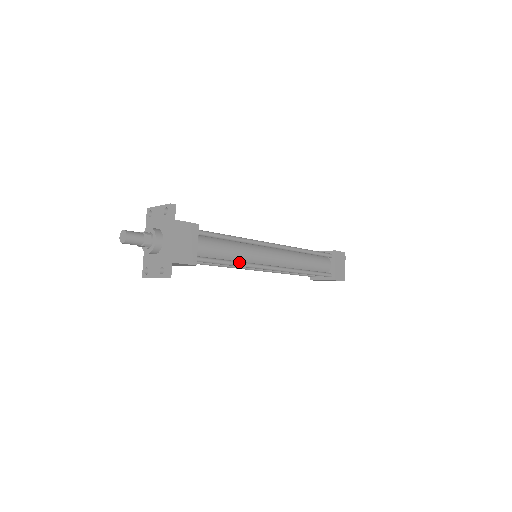
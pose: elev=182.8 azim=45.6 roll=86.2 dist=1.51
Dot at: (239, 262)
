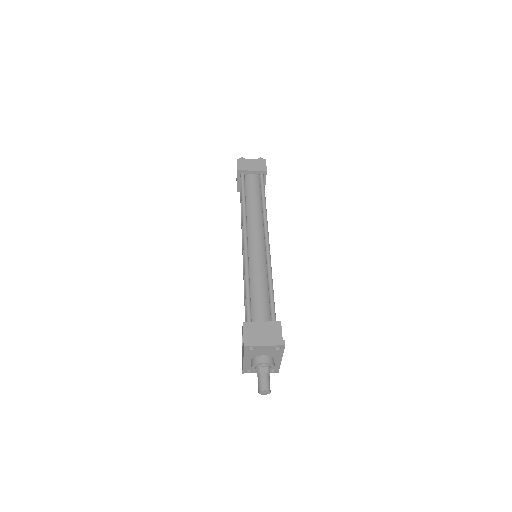
Dot at: occluded
